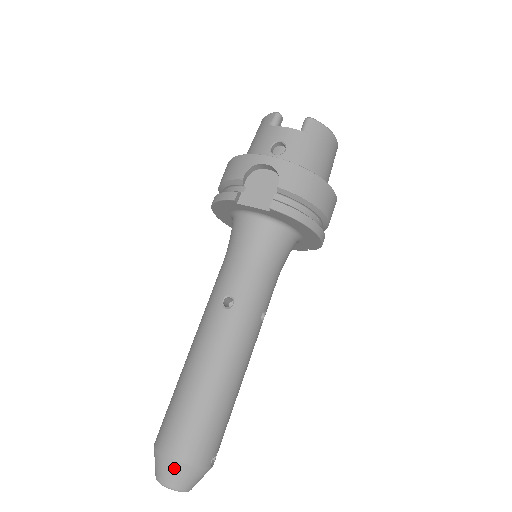
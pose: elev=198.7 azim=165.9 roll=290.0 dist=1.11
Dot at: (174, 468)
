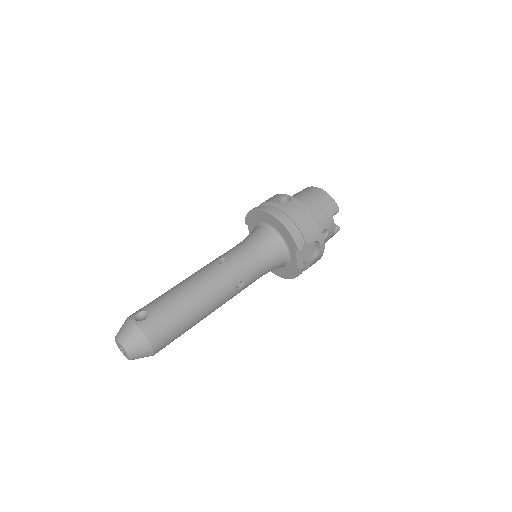
Dot at: (147, 353)
